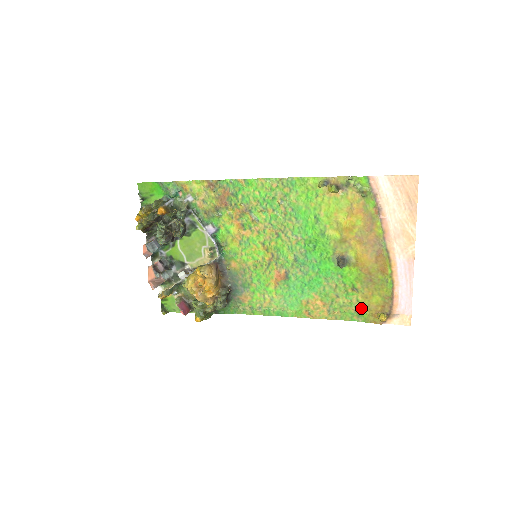
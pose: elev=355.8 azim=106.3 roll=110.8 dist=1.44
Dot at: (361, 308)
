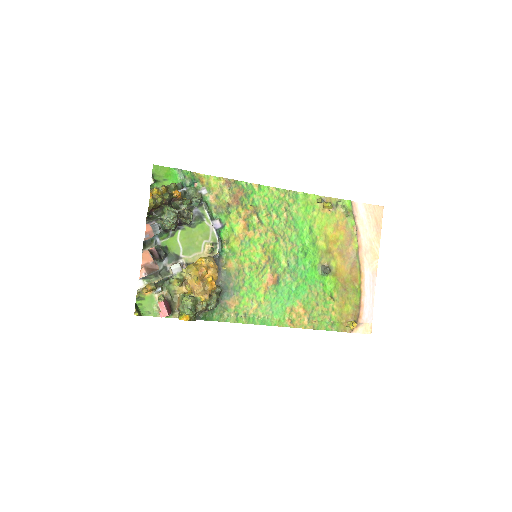
Dot at: (335, 317)
